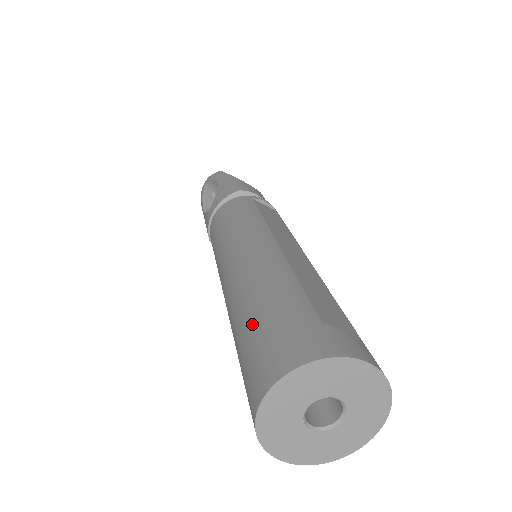
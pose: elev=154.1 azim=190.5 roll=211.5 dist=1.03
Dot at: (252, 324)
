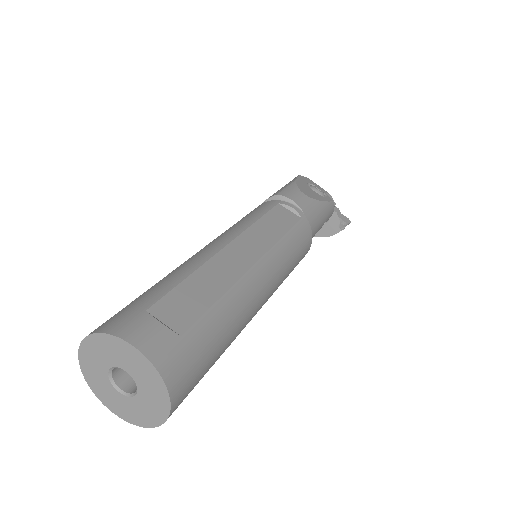
Dot at: occluded
